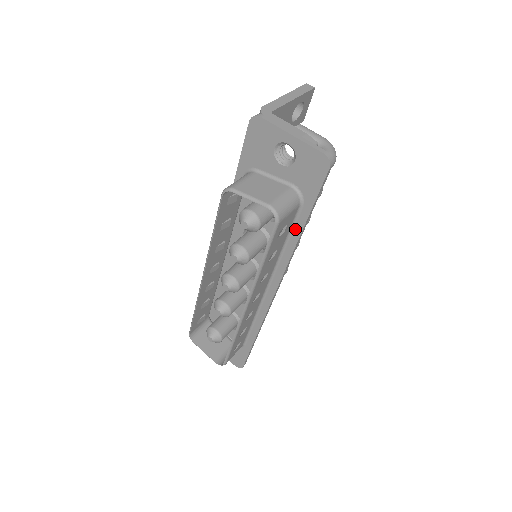
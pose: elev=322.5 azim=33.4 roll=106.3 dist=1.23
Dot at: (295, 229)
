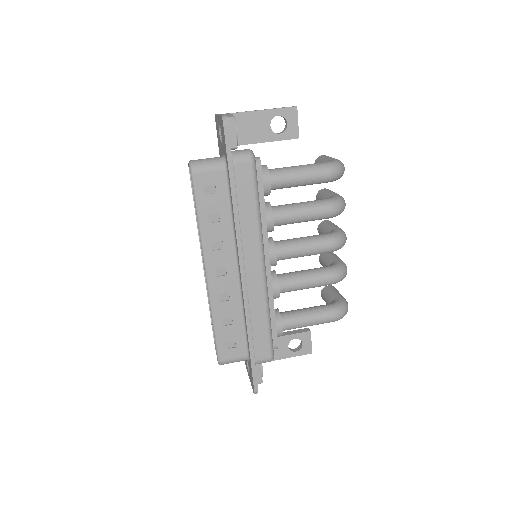
Dot at: (231, 195)
